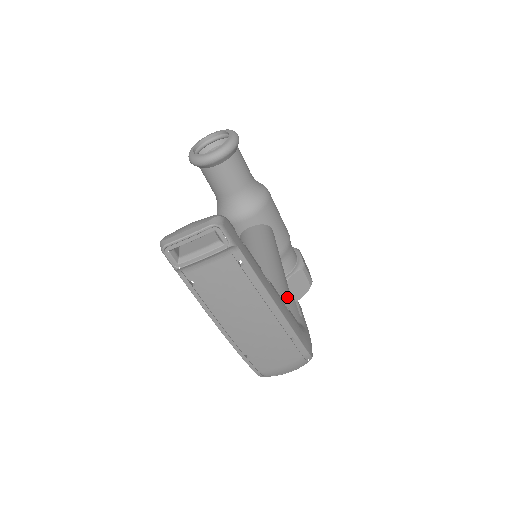
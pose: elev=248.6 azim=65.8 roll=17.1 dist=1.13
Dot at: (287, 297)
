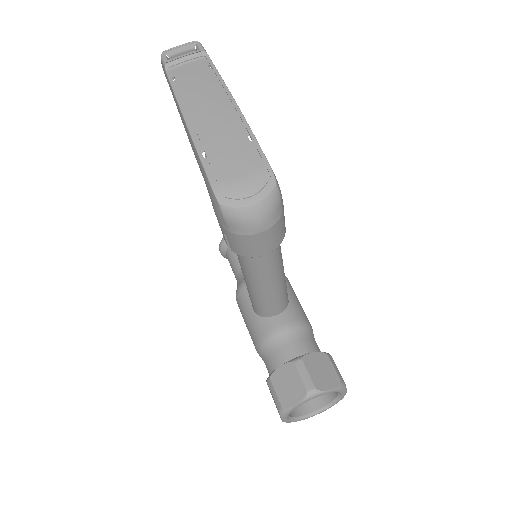
Dot at: occluded
